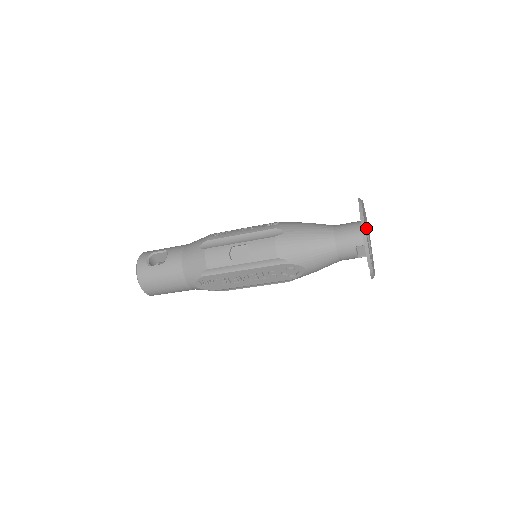
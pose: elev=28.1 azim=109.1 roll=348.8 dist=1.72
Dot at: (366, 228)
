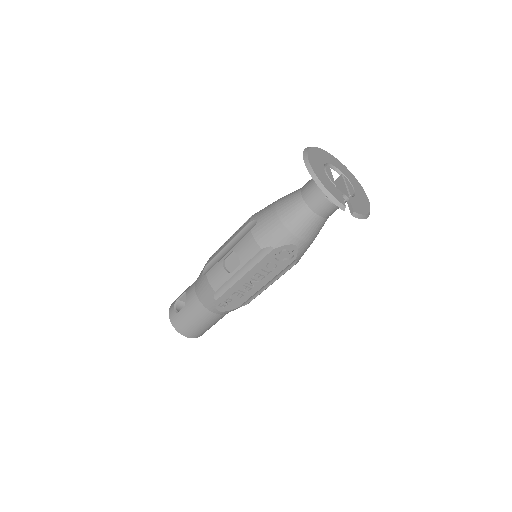
Dot at: (327, 172)
